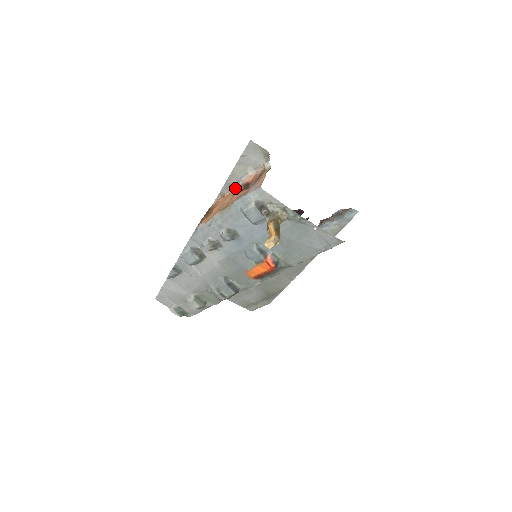
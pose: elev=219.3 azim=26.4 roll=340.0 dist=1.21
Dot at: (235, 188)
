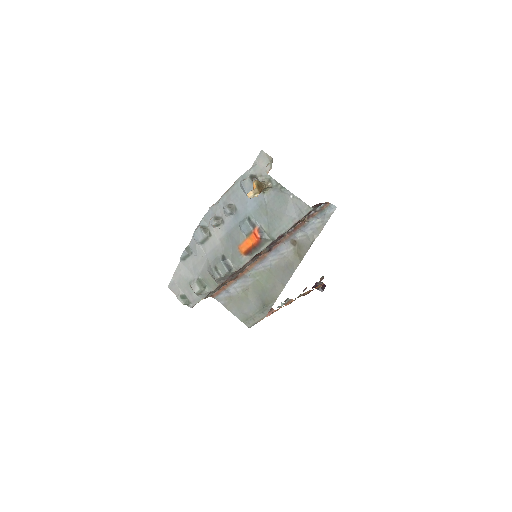
Dot at: occluded
